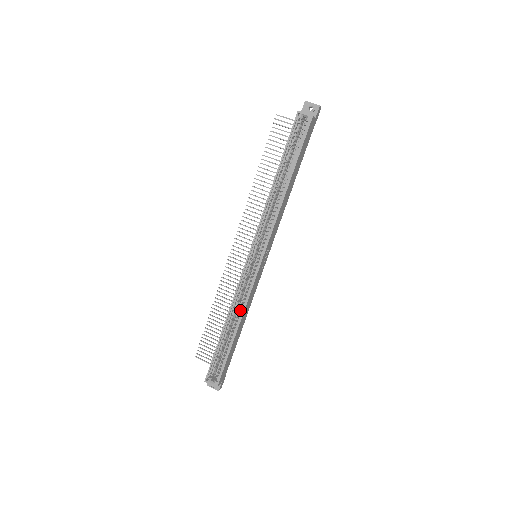
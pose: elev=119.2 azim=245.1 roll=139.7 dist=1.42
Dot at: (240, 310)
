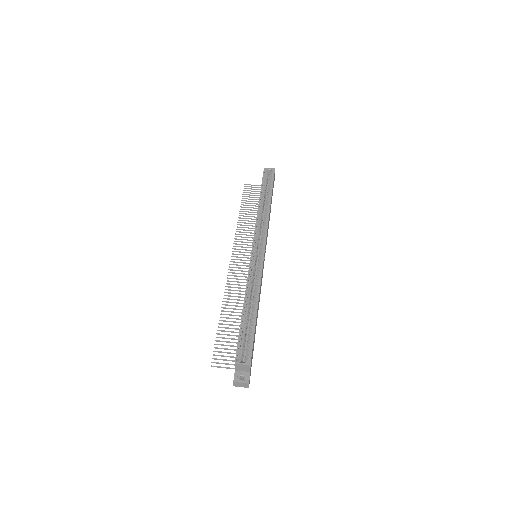
Dot at: (255, 290)
